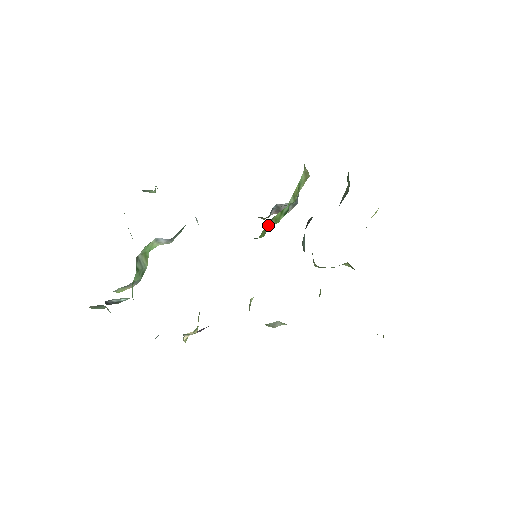
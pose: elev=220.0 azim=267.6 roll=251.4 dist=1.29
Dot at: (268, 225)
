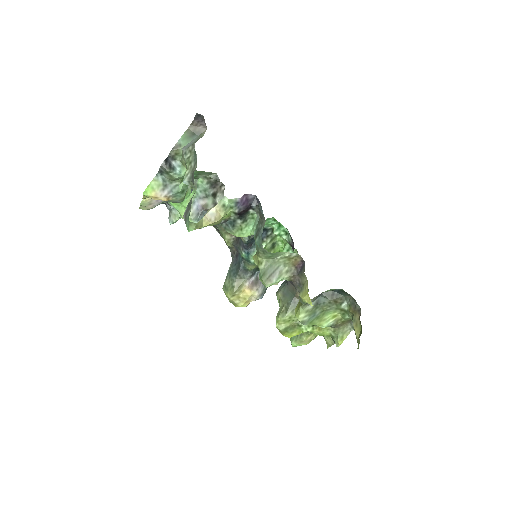
Dot at: occluded
